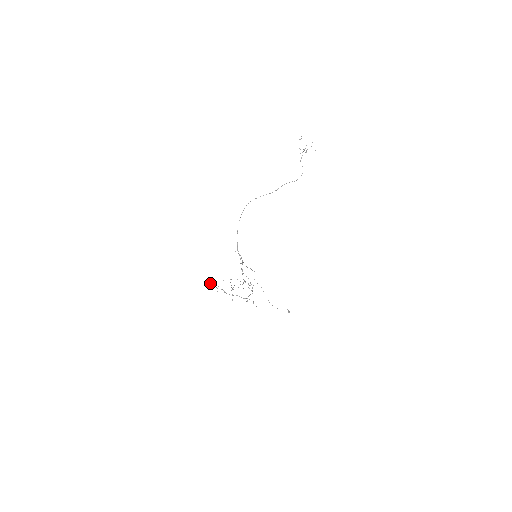
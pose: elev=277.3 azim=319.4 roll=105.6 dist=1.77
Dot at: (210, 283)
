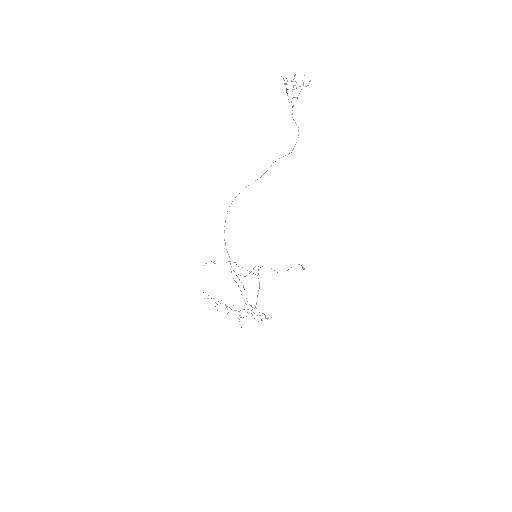
Dot at: occluded
